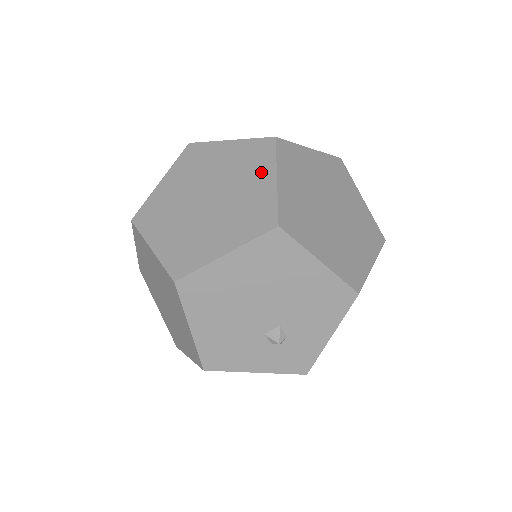
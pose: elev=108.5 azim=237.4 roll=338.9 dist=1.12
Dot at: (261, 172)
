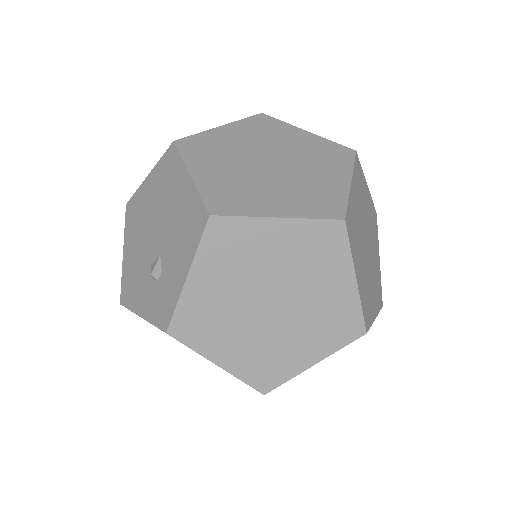
Dot at: occluded
